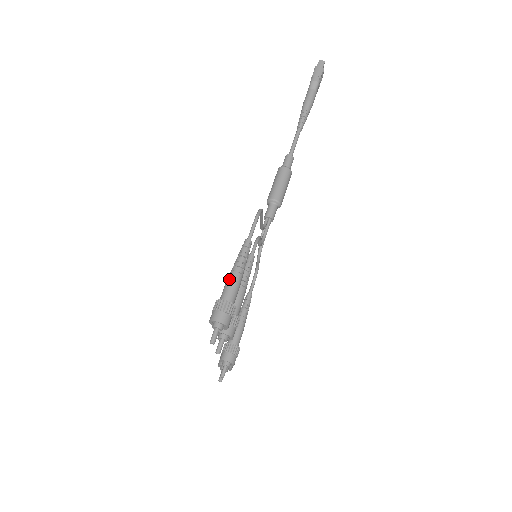
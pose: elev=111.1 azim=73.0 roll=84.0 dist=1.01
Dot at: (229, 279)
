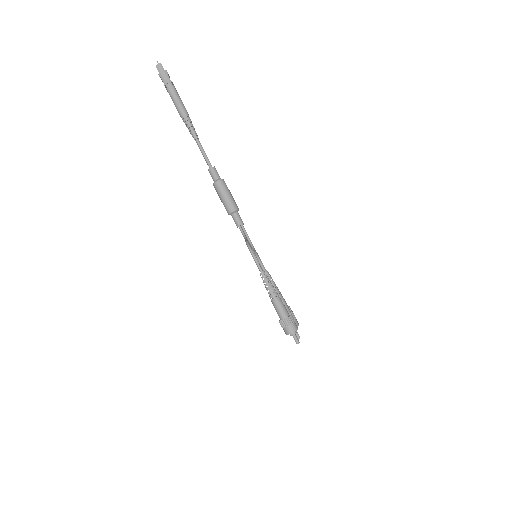
Dot at: (275, 305)
